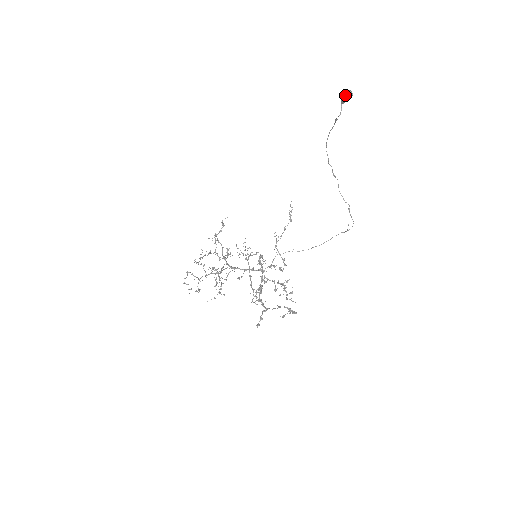
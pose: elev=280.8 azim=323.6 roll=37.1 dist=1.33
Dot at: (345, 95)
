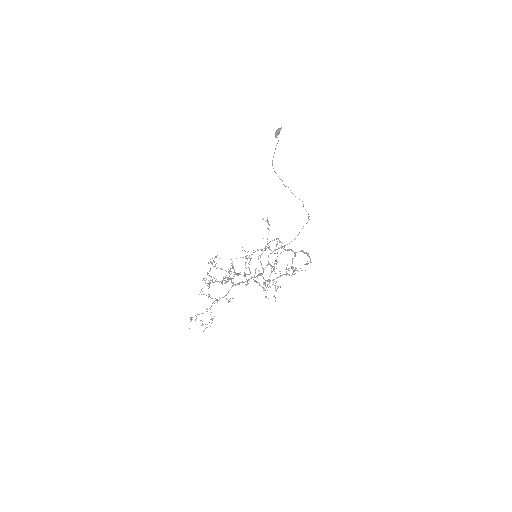
Dot at: (277, 130)
